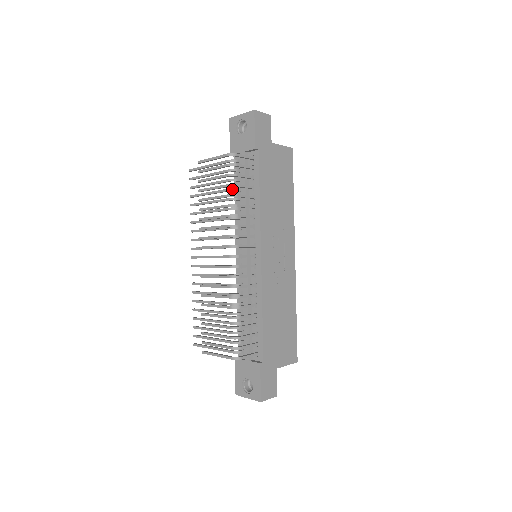
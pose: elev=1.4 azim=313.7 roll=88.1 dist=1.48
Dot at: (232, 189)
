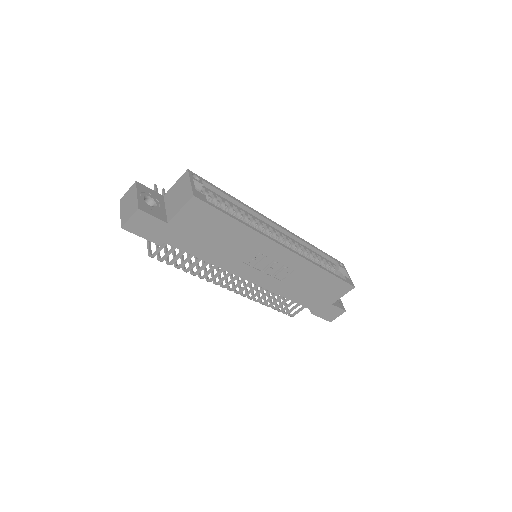
Dot at: occluded
